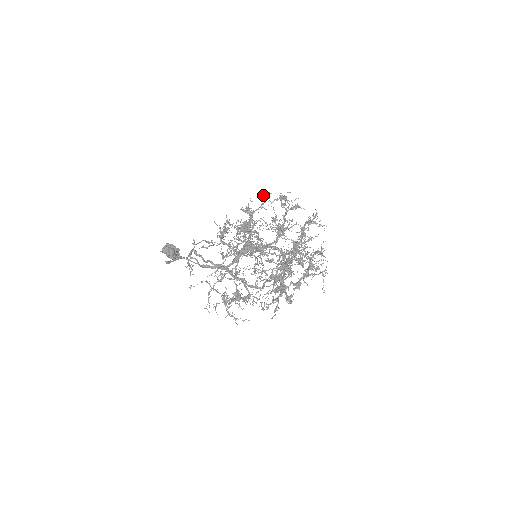
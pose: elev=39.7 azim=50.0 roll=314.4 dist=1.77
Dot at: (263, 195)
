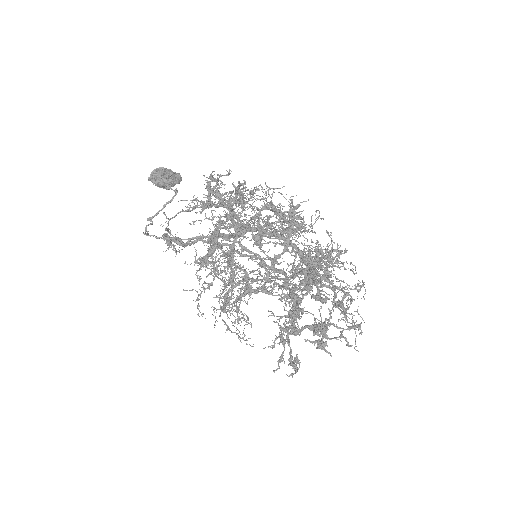
Dot at: (235, 190)
